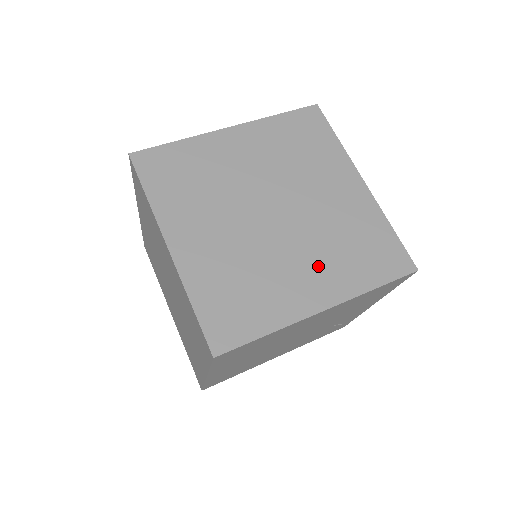
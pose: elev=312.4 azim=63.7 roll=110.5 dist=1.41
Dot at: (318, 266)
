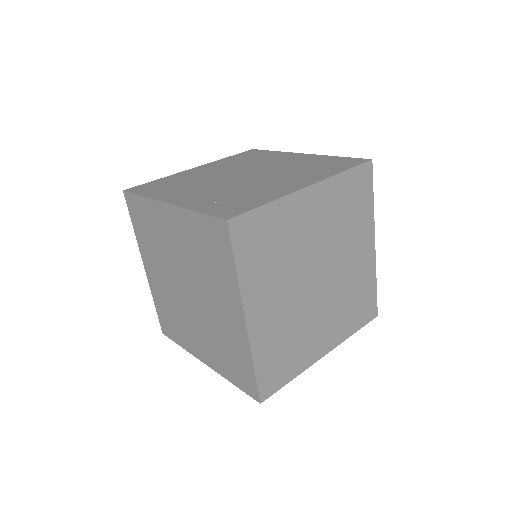
Dot at: (331, 322)
